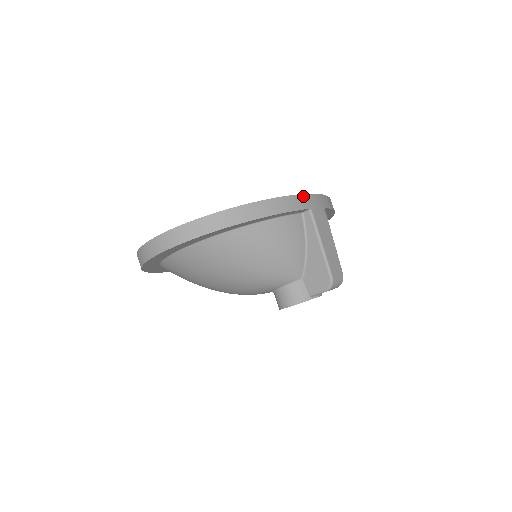
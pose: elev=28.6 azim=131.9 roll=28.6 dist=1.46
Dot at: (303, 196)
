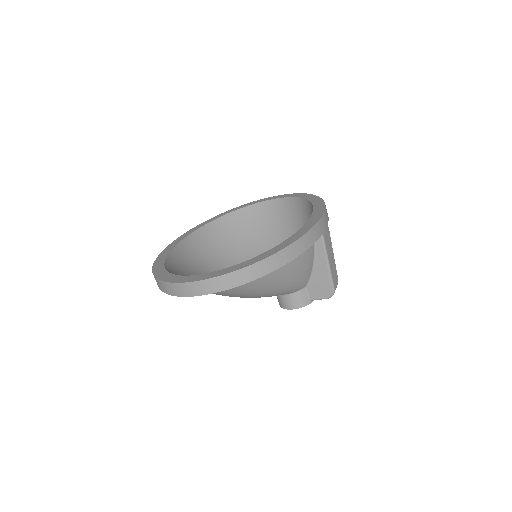
Dot at: (318, 224)
